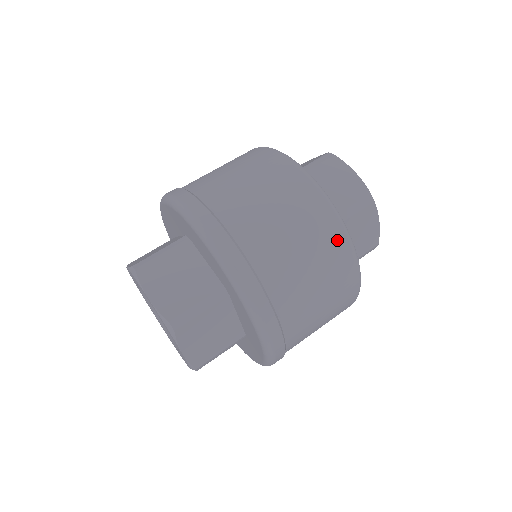
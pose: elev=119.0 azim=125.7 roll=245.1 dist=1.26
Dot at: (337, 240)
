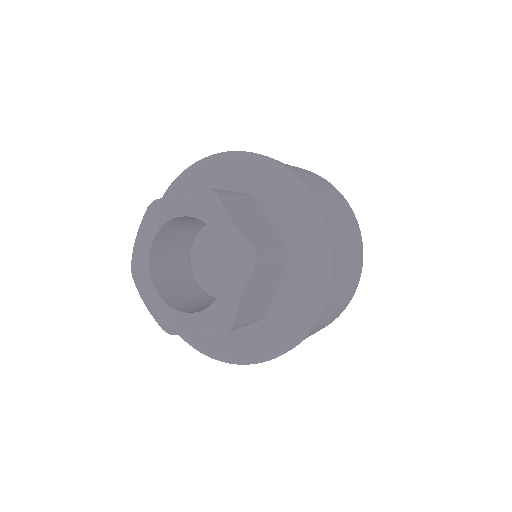
Dot at: (311, 172)
